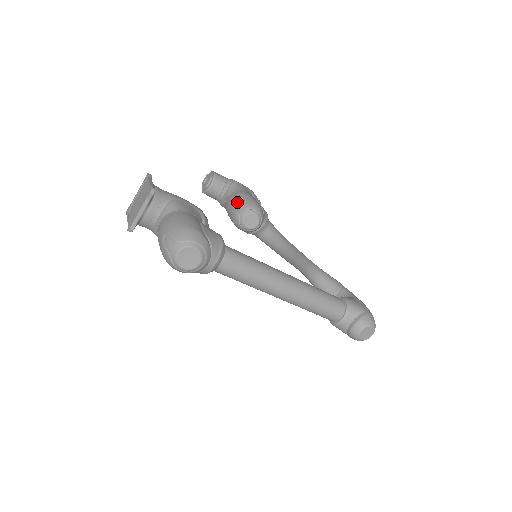
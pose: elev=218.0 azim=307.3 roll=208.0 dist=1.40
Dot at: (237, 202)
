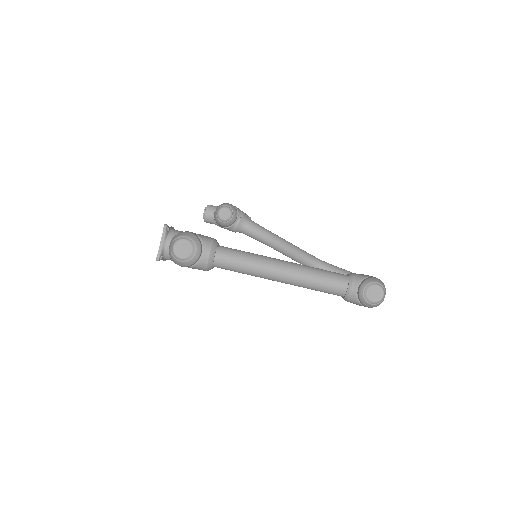
Dot at: (216, 208)
